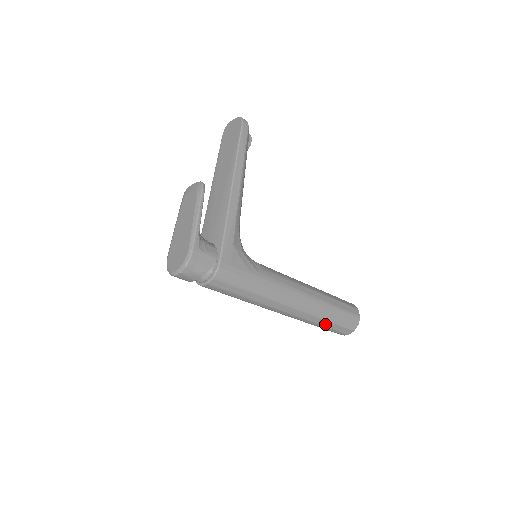
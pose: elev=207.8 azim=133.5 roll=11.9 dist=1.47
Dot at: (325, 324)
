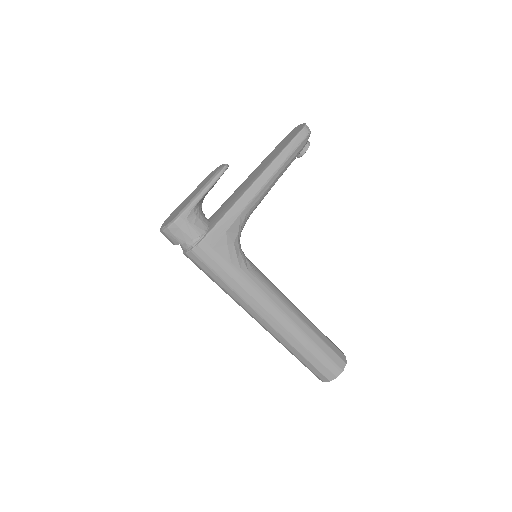
Dot at: (299, 356)
